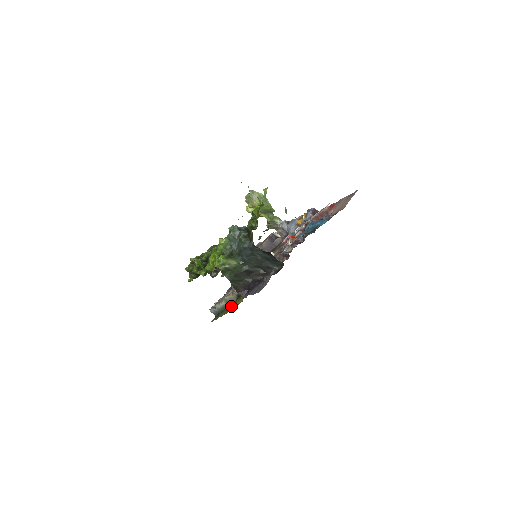
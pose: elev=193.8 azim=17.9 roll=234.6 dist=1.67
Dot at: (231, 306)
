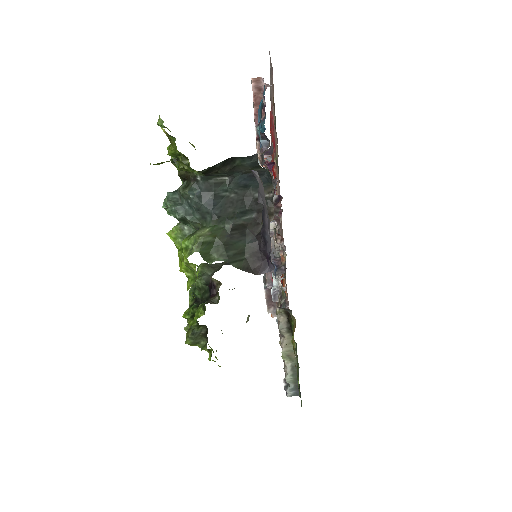
Dot at: occluded
